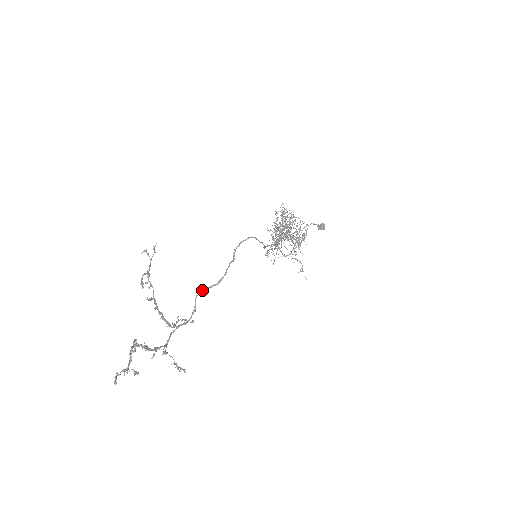
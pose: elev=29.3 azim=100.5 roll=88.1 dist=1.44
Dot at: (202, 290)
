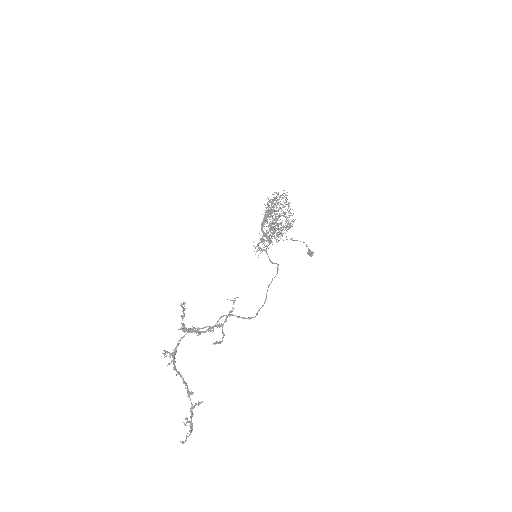
Dot at: occluded
